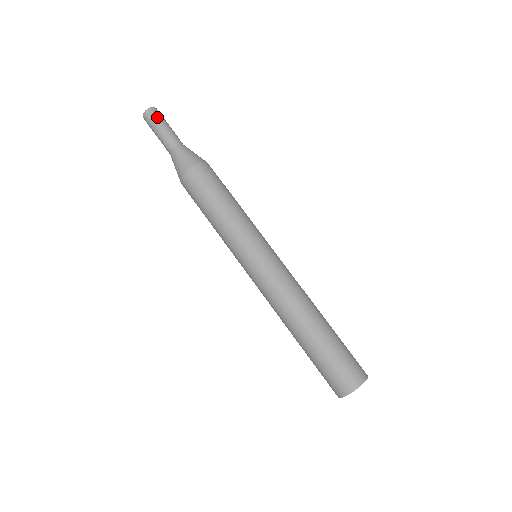
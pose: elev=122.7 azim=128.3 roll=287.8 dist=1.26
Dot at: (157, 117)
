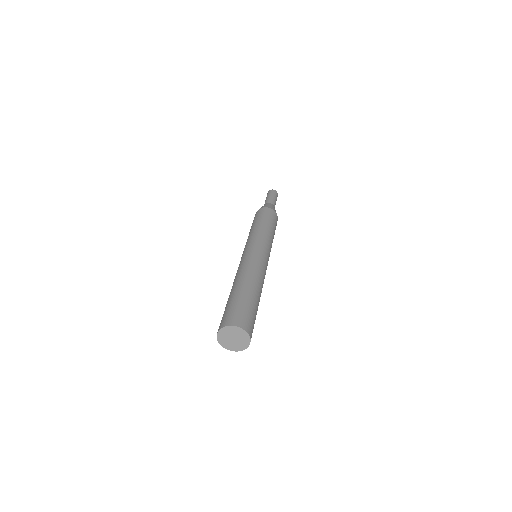
Dot at: (273, 193)
